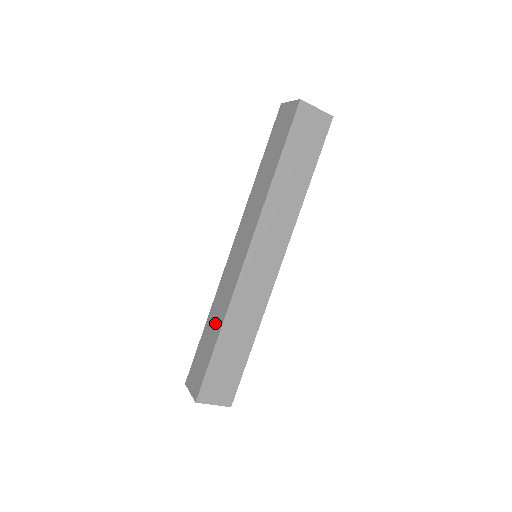
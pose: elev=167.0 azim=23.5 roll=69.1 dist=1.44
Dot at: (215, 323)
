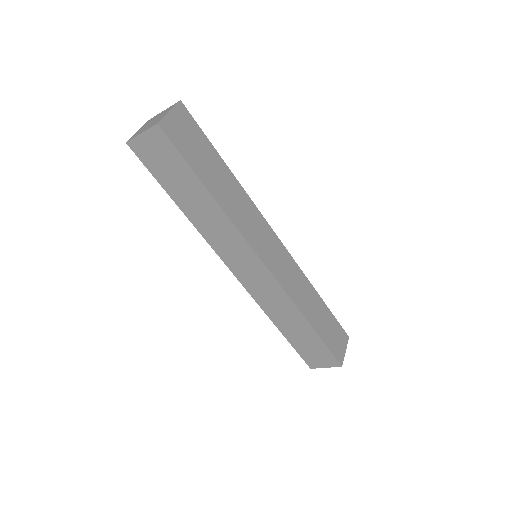
Dot at: occluded
